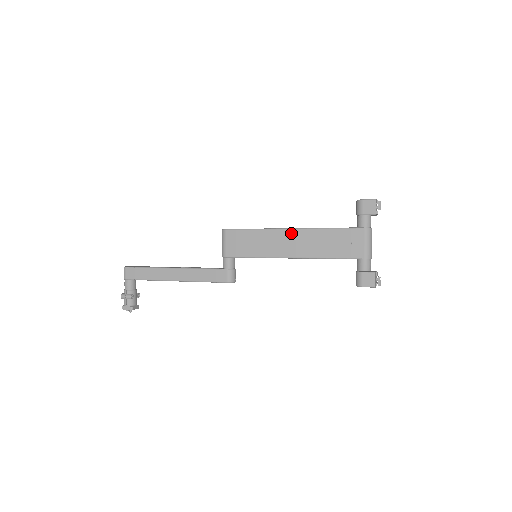
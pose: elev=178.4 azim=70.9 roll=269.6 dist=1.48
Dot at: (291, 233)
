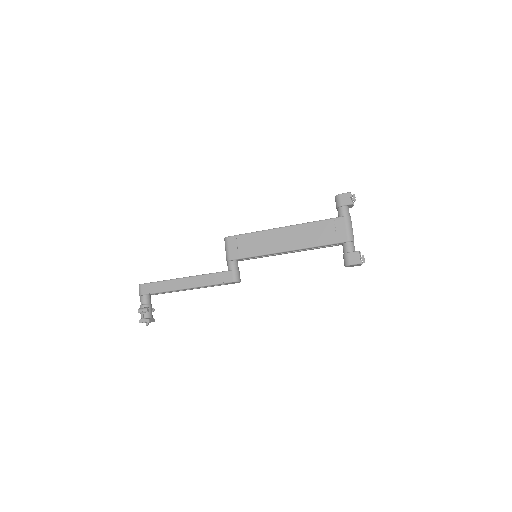
Dot at: (284, 230)
